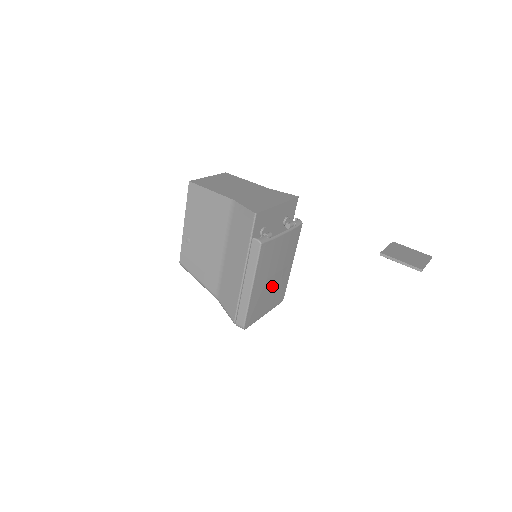
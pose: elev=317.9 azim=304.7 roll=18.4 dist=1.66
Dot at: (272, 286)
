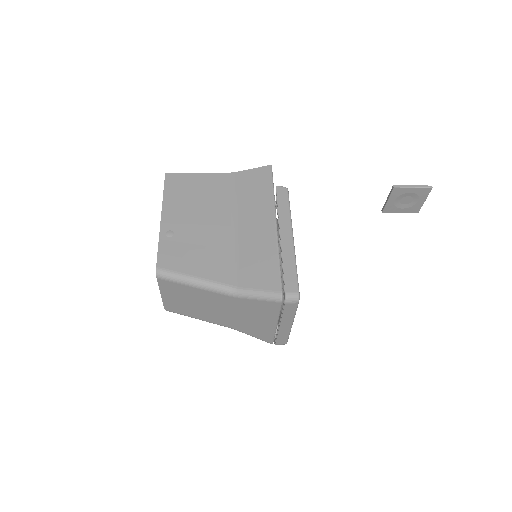
Dot at: occluded
